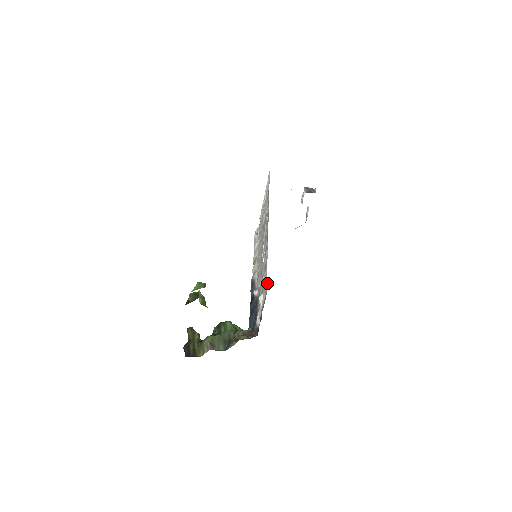
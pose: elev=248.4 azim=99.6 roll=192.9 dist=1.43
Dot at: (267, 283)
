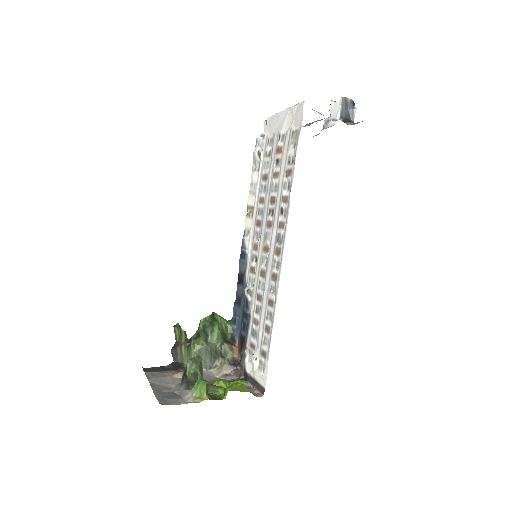
Dot at: (266, 375)
